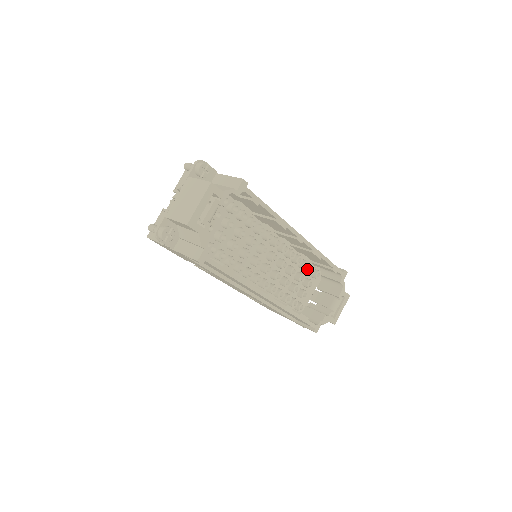
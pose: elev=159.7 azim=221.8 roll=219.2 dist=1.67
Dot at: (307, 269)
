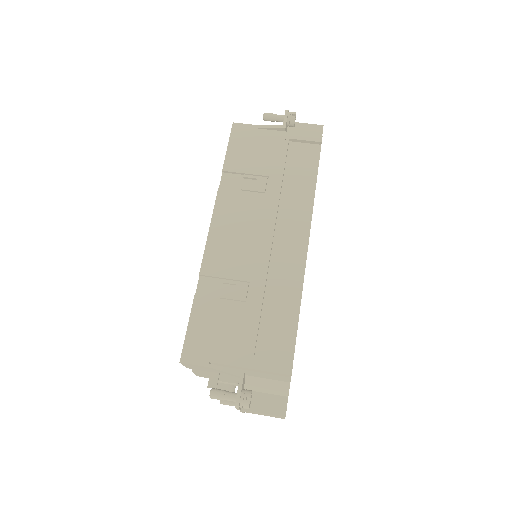
Dot at: occluded
